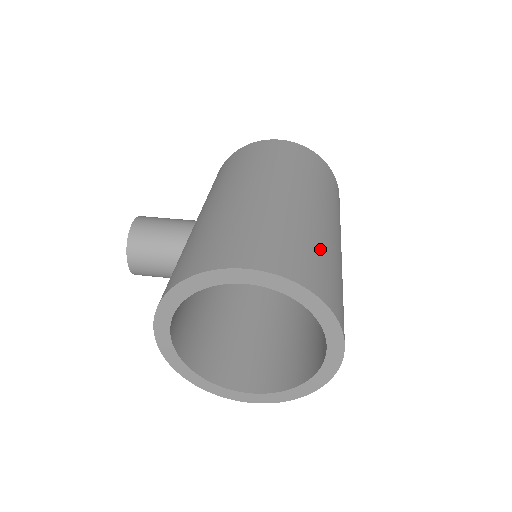
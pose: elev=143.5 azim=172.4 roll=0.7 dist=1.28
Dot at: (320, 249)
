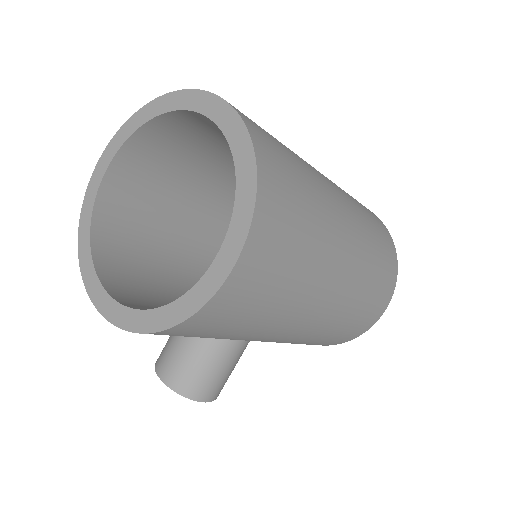
Dot at: occluded
